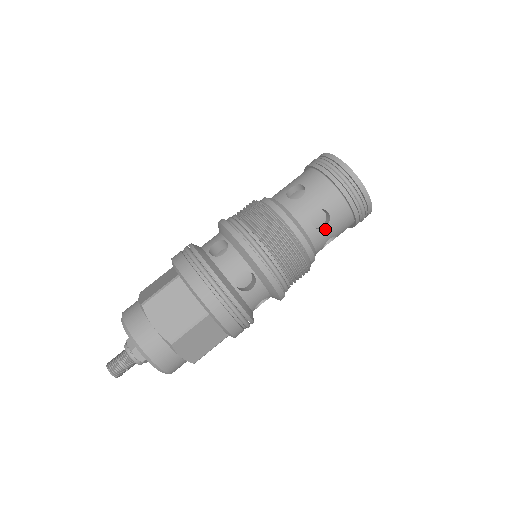
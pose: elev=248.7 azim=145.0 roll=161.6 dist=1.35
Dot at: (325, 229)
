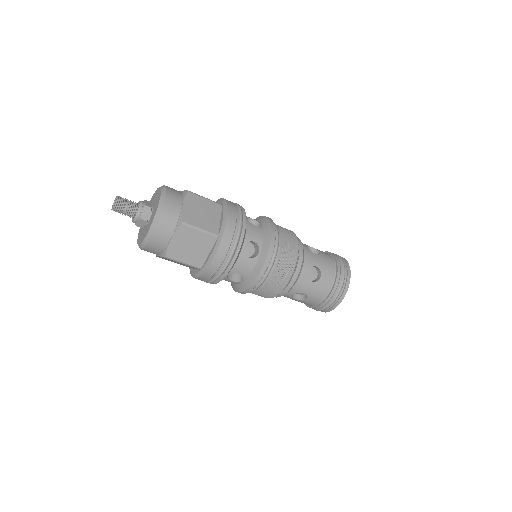
Dot at: (310, 282)
